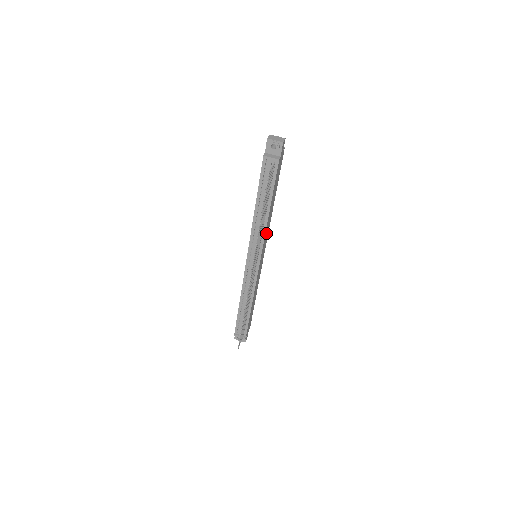
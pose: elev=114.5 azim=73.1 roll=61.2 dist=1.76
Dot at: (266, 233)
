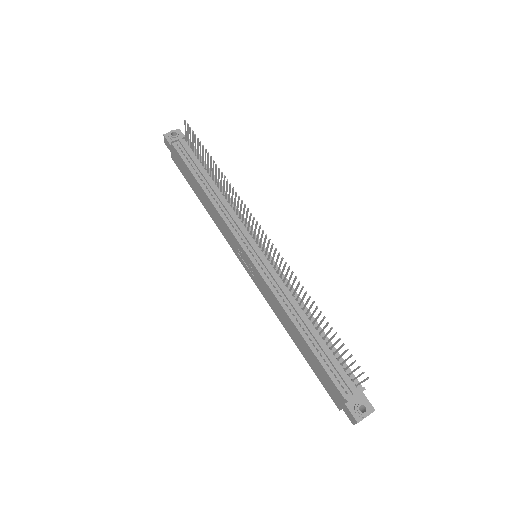
Dot at: occluded
